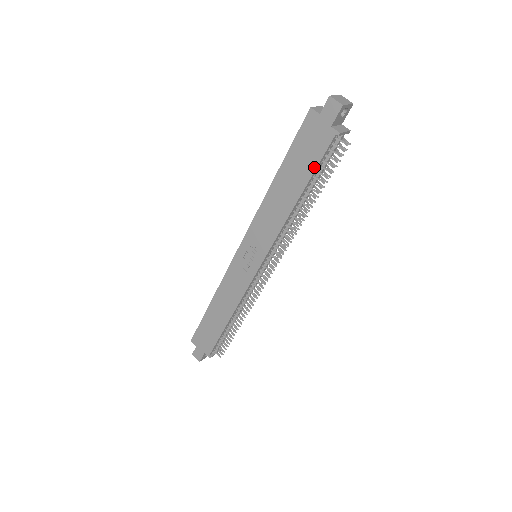
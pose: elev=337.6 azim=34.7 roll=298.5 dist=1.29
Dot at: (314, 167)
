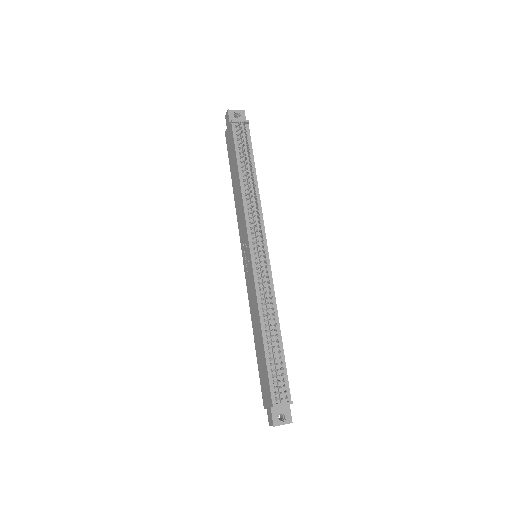
Dot at: (235, 151)
